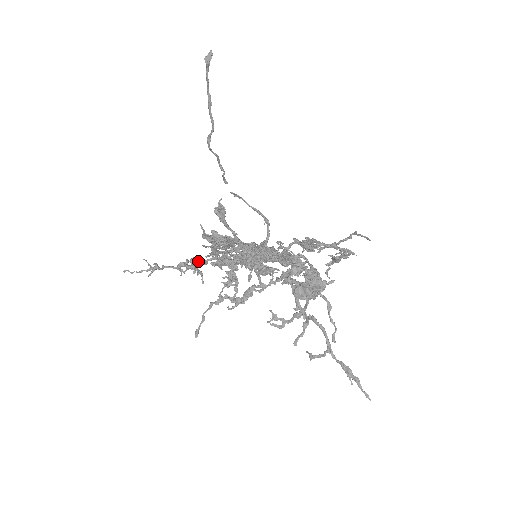
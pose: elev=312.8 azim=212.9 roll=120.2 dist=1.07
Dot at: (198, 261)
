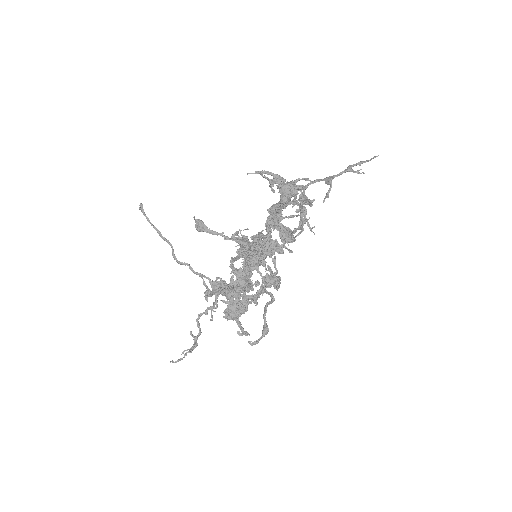
Dot at: occluded
